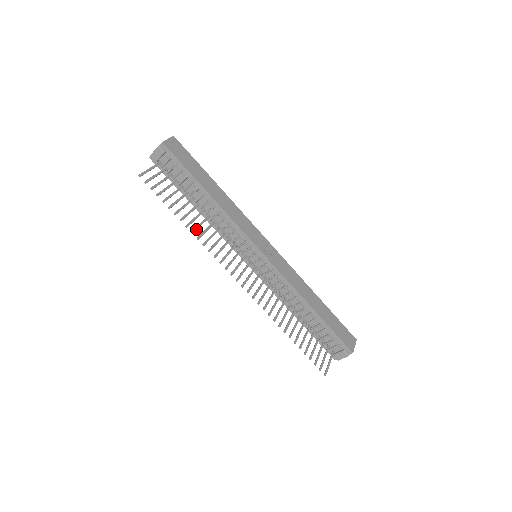
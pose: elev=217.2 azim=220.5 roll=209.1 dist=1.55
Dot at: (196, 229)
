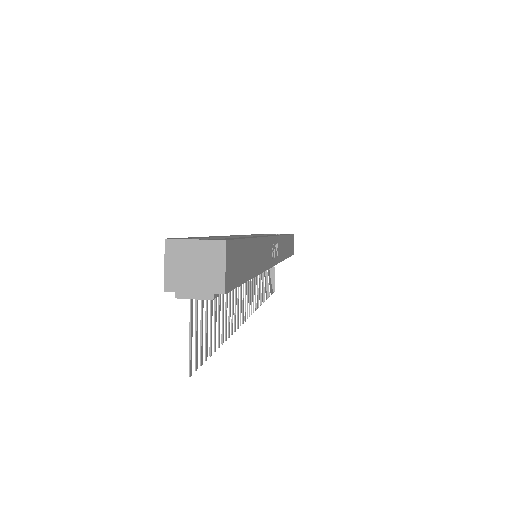
Dot at: occluded
